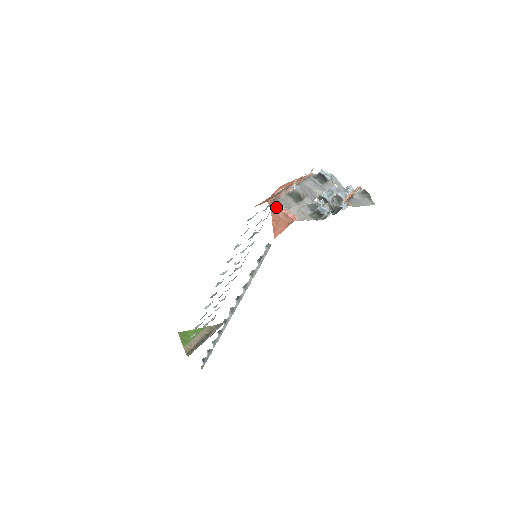
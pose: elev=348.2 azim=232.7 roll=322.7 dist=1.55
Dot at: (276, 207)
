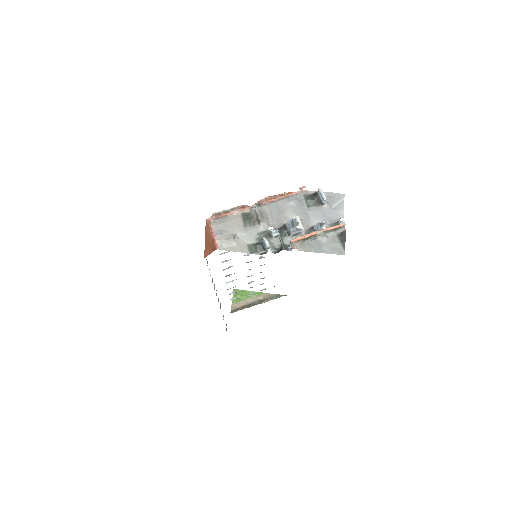
Dot at: (209, 228)
